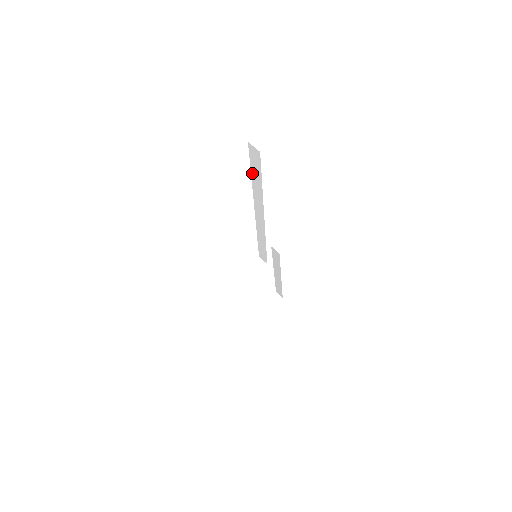
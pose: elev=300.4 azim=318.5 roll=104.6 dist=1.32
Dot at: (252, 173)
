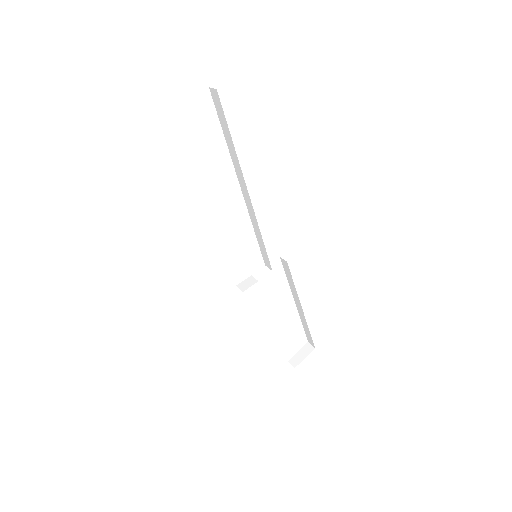
Dot at: (223, 130)
